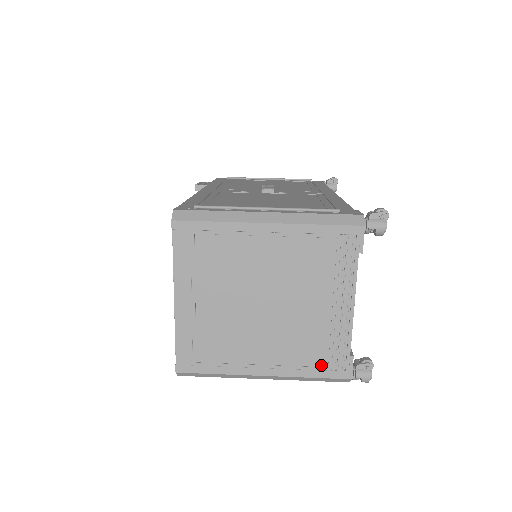
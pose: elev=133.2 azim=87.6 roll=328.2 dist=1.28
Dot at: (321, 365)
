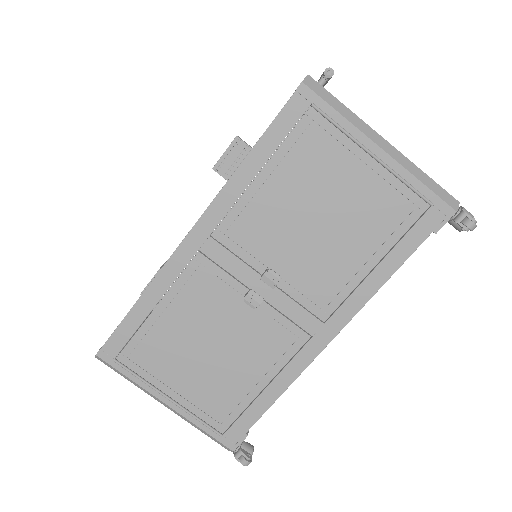
Dot at: occluded
